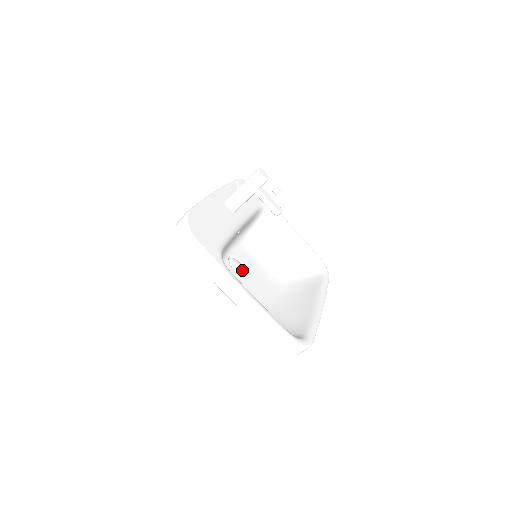
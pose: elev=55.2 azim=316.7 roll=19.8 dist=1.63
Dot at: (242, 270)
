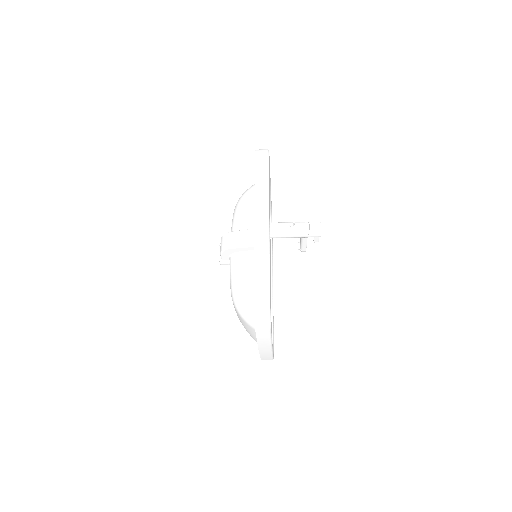
Dot at: occluded
